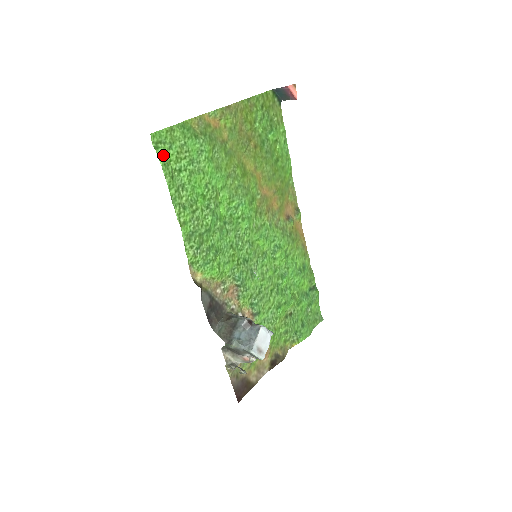
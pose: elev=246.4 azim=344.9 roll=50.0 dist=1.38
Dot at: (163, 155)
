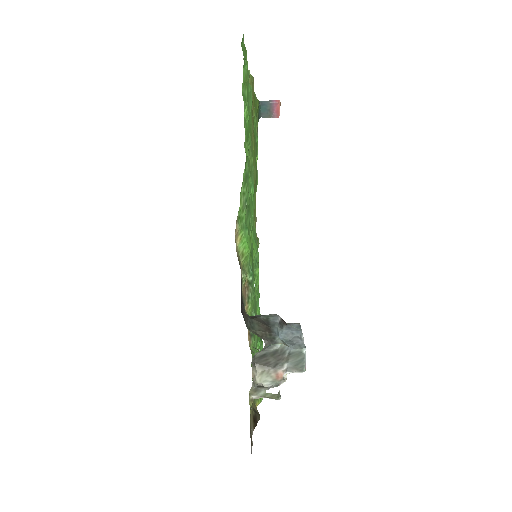
Dot at: occluded
